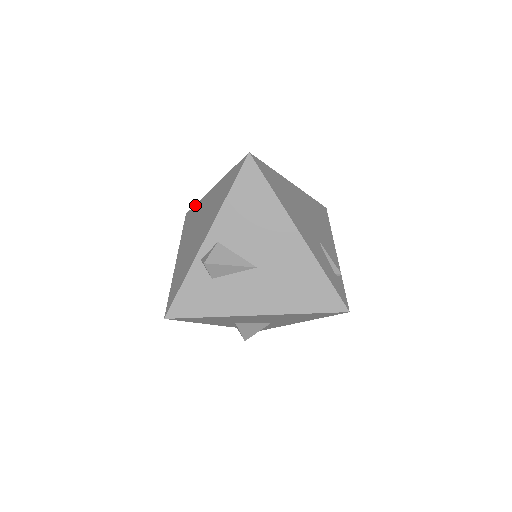
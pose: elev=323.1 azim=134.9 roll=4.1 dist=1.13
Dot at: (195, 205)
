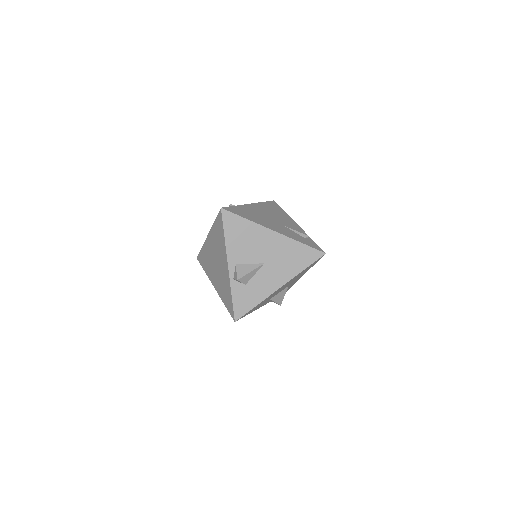
Dot at: (201, 250)
